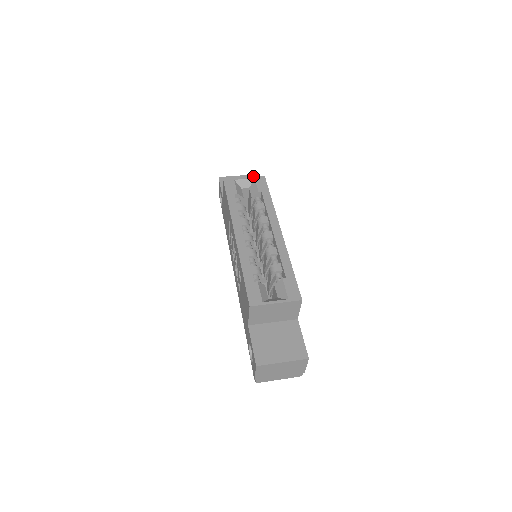
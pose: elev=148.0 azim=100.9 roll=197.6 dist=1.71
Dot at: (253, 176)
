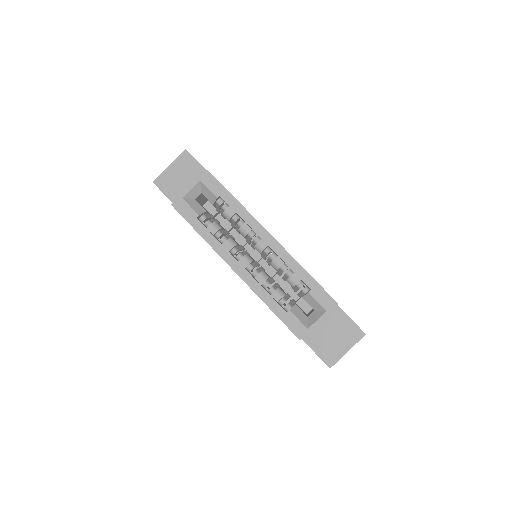
Dot at: (184, 155)
